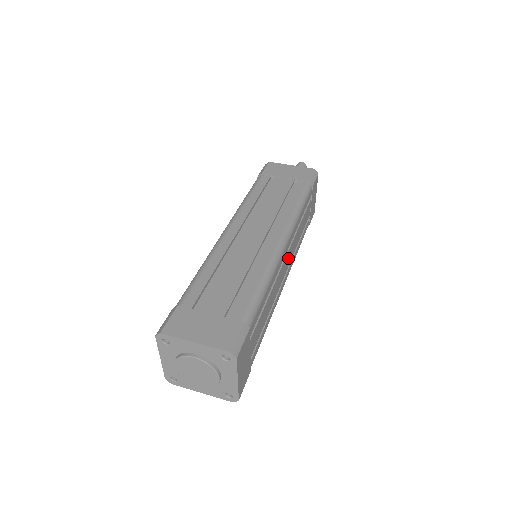
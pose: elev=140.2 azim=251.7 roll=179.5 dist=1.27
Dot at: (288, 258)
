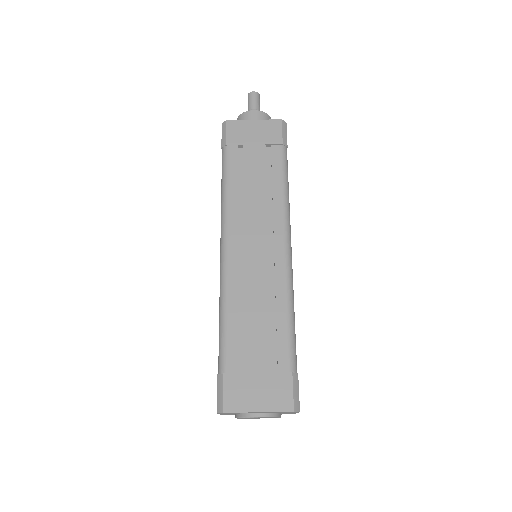
Dot at: occluded
